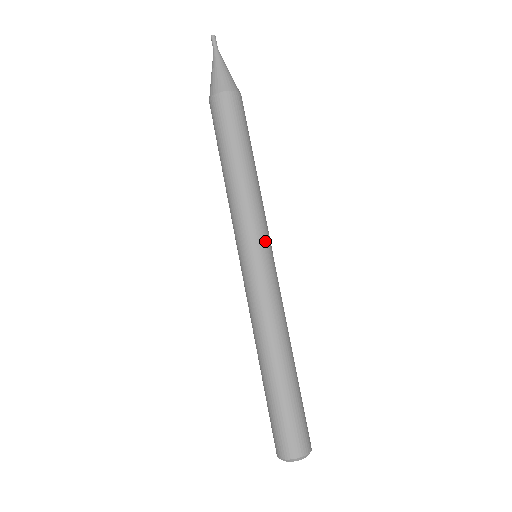
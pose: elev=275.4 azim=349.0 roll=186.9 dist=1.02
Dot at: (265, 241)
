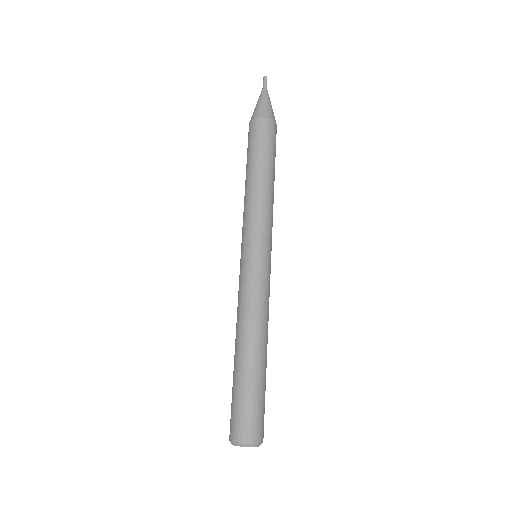
Dot at: (271, 245)
